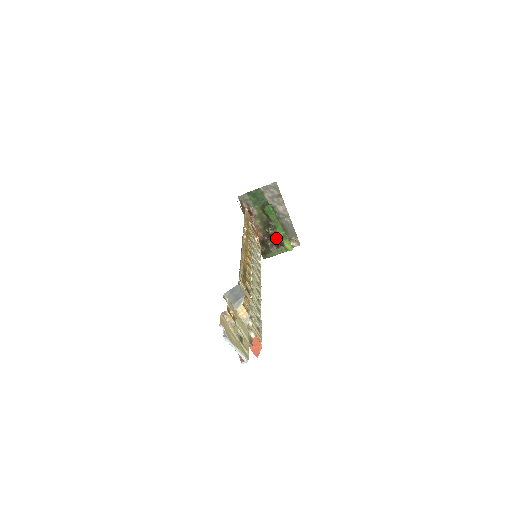
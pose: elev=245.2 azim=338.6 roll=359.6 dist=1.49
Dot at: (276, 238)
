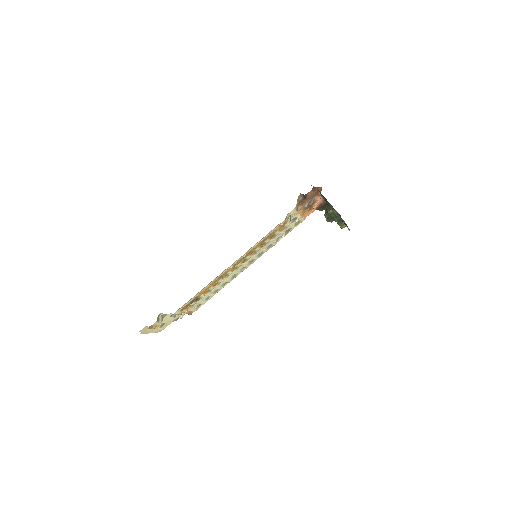
Dot at: (329, 219)
